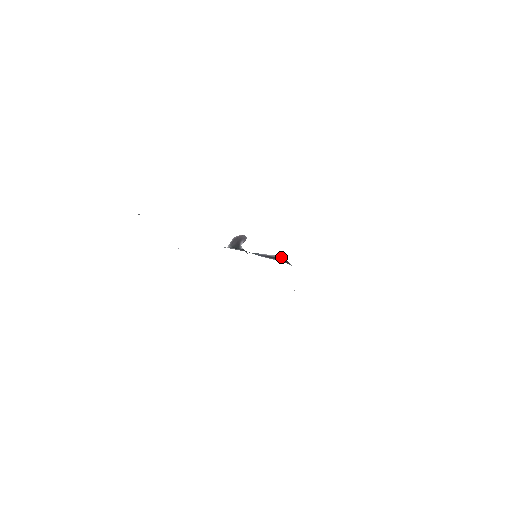
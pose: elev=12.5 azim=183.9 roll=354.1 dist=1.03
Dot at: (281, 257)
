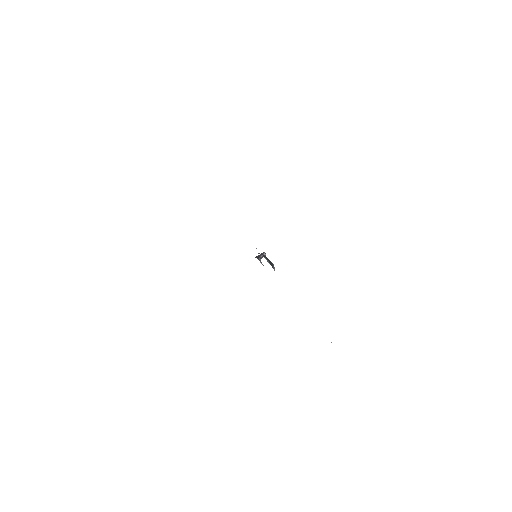
Dot at: (263, 254)
